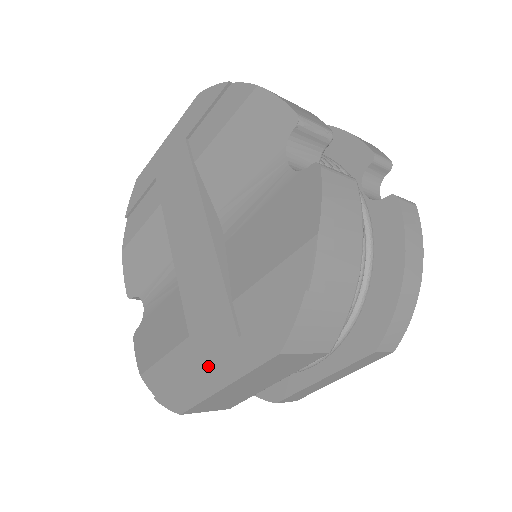
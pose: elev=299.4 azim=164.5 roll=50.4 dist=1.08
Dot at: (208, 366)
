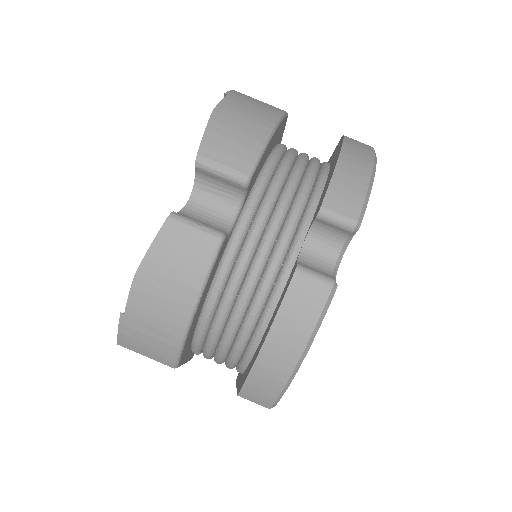
Dot at: occluded
